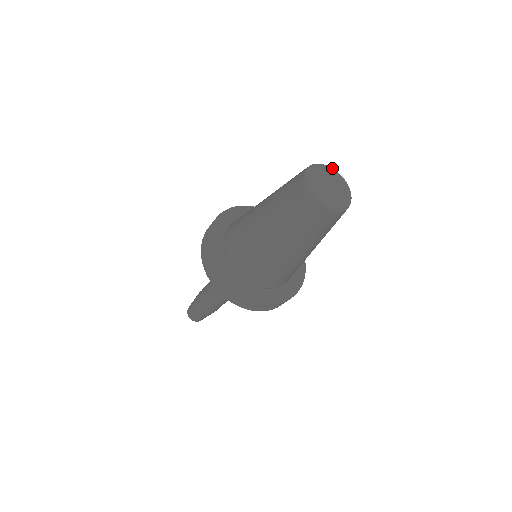
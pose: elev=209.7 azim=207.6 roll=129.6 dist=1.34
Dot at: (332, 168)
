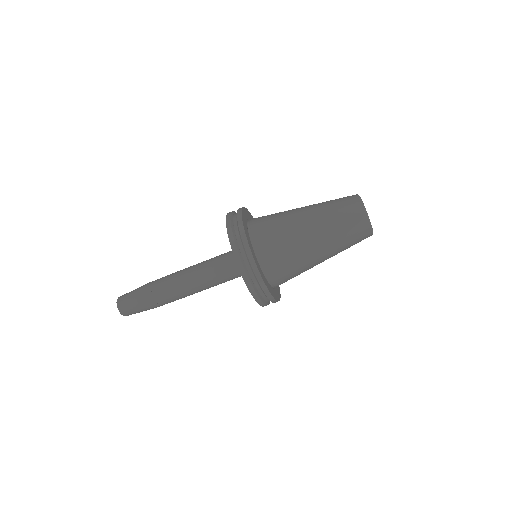
Dot at: occluded
